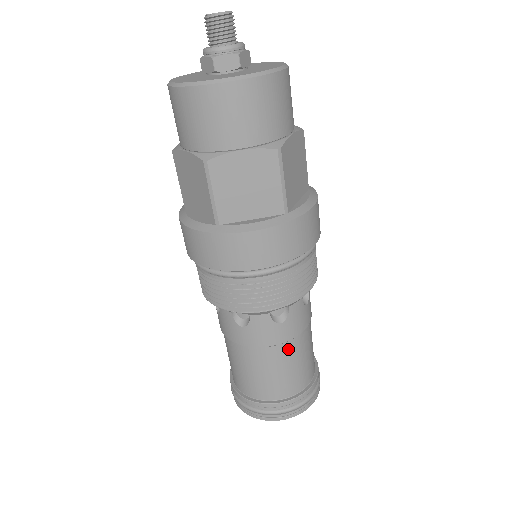
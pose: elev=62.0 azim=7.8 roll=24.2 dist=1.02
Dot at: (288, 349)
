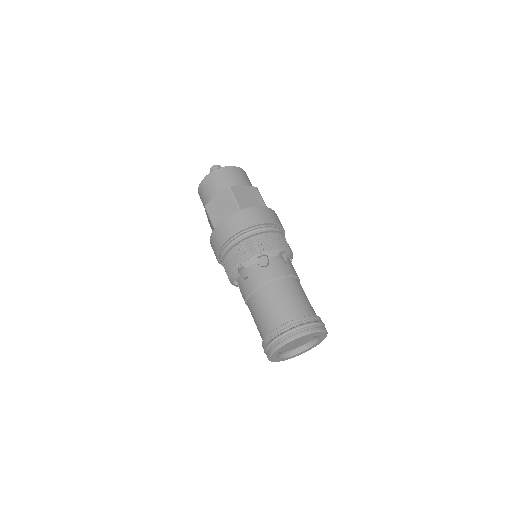
Dot at: (296, 282)
